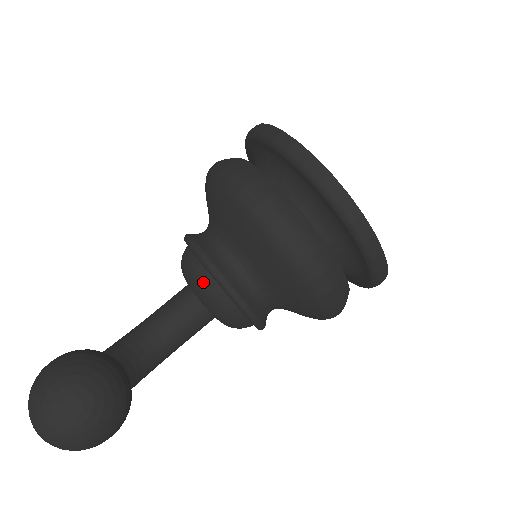
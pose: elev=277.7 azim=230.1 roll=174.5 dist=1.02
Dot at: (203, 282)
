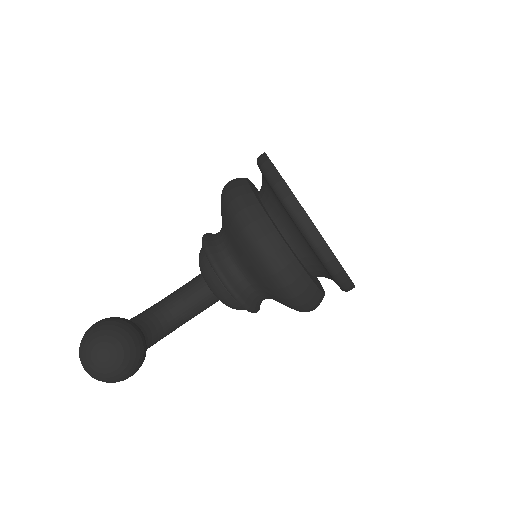
Dot at: (209, 275)
